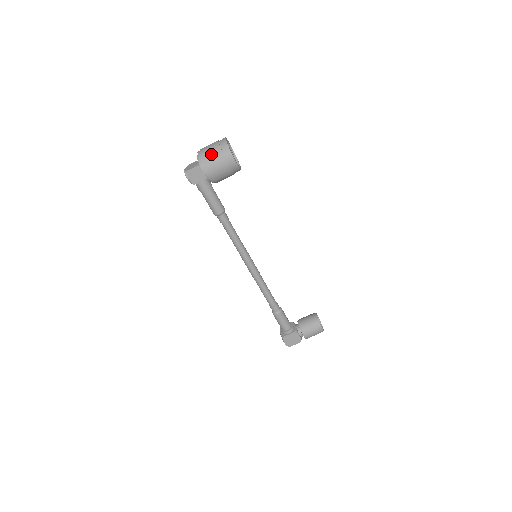
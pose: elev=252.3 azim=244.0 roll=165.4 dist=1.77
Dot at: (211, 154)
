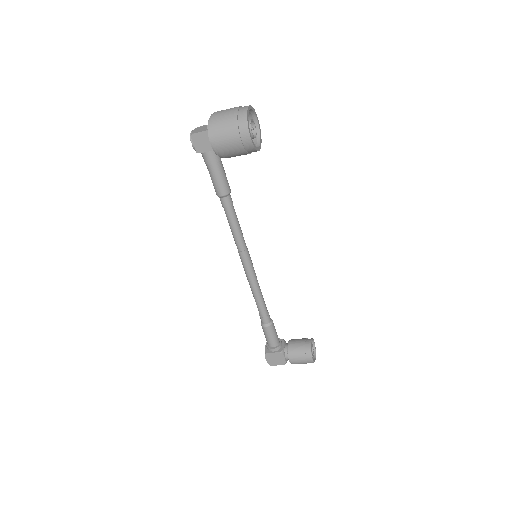
Dot at: (224, 121)
